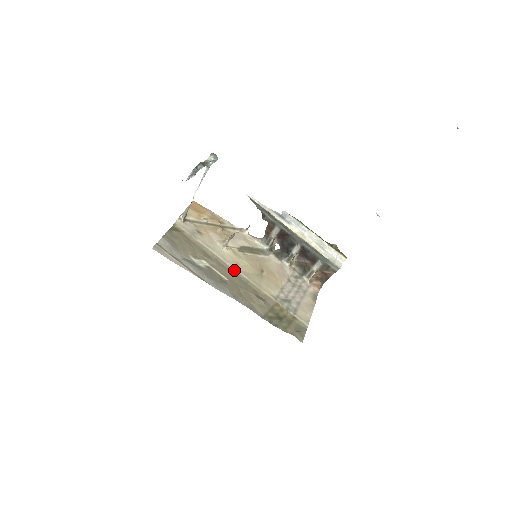
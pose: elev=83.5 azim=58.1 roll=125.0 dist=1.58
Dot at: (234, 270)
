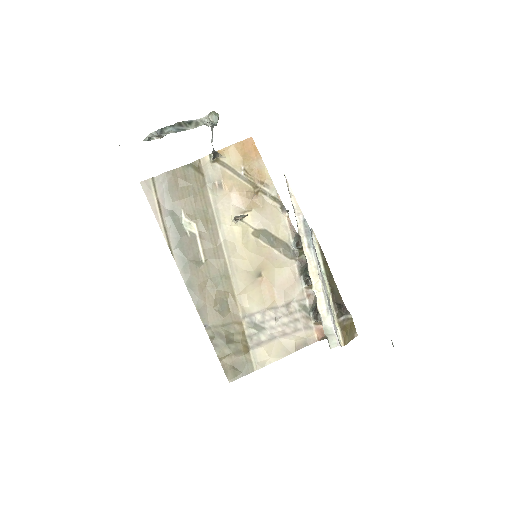
Dot at: (223, 254)
